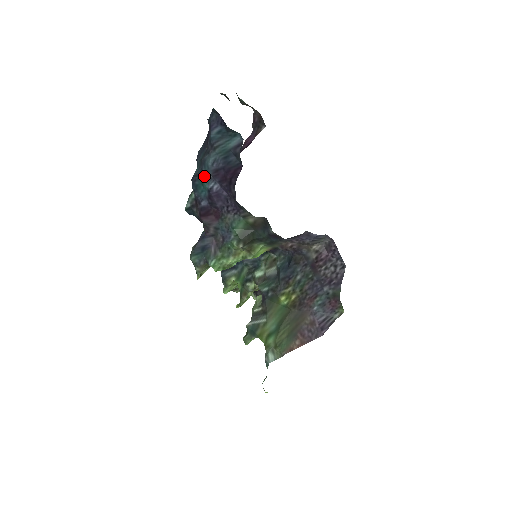
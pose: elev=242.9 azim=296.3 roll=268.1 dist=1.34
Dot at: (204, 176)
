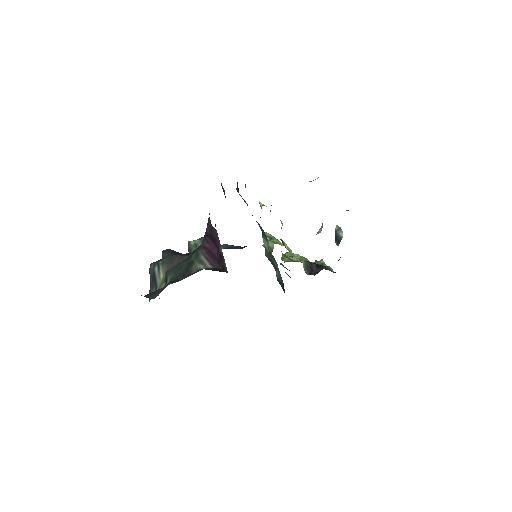
Dot at: occluded
